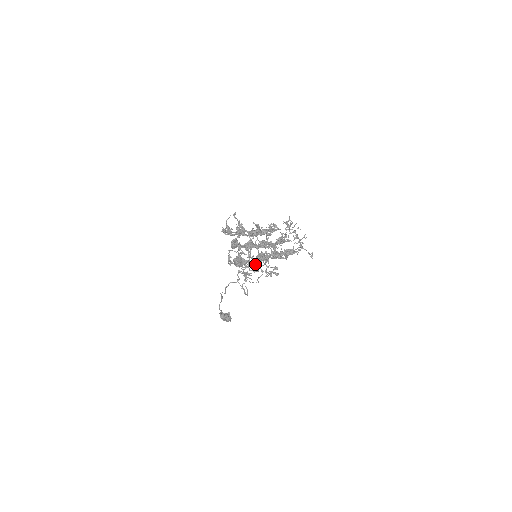
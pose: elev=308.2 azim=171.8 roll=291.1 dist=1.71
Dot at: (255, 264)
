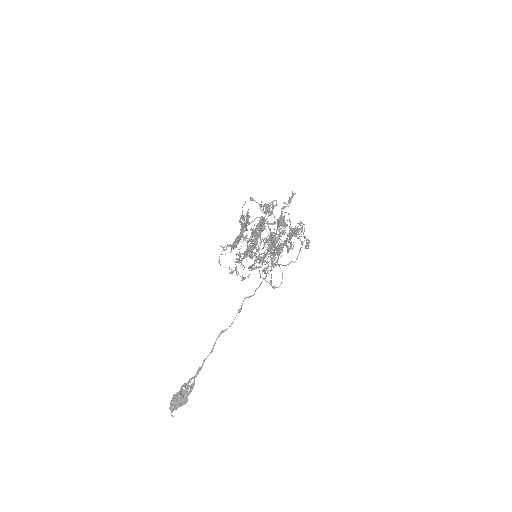
Dot at: occluded
